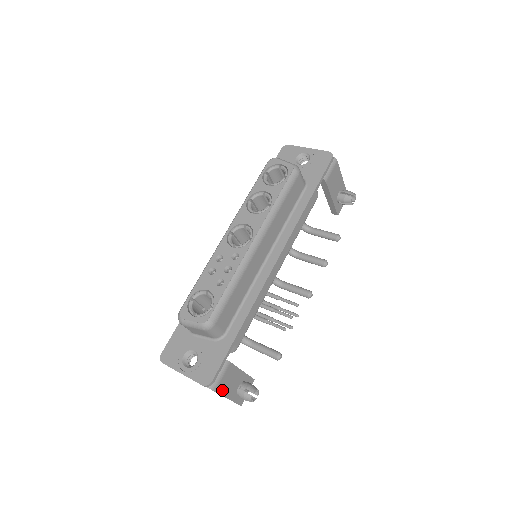
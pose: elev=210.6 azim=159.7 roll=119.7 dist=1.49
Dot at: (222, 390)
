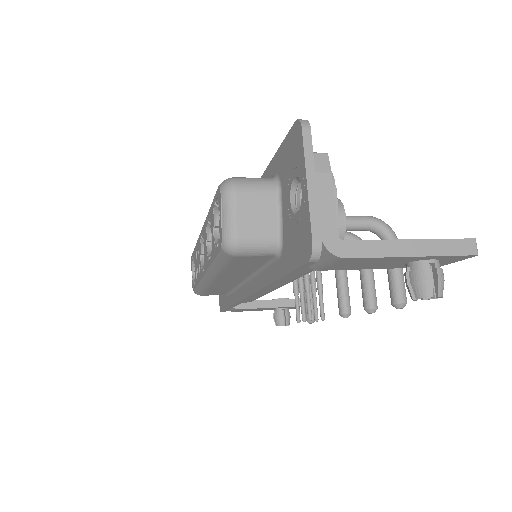
Dot at: occluded
